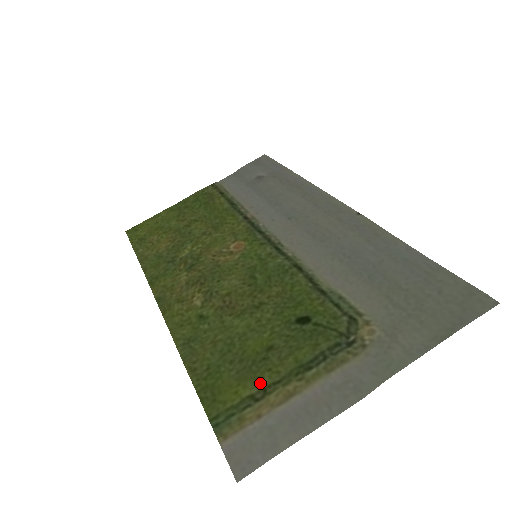
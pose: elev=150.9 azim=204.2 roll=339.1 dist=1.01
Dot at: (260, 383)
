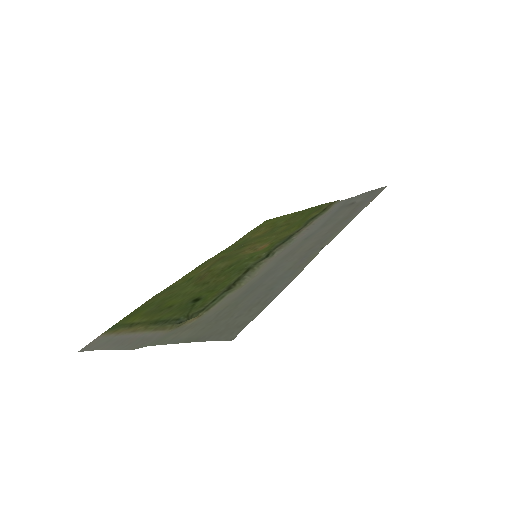
Dot at: (143, 320)
